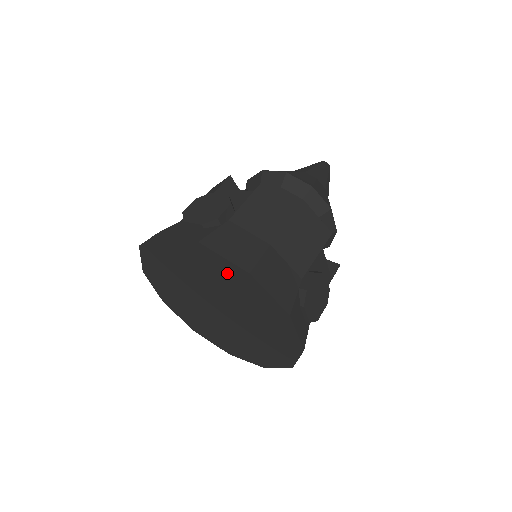
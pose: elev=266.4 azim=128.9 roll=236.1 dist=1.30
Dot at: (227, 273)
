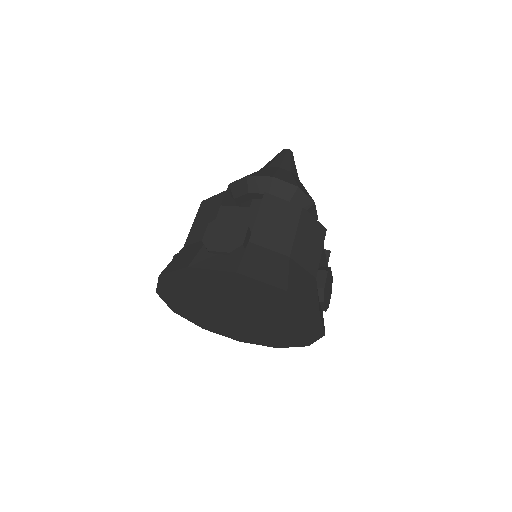
Dot at: (262, 291)
